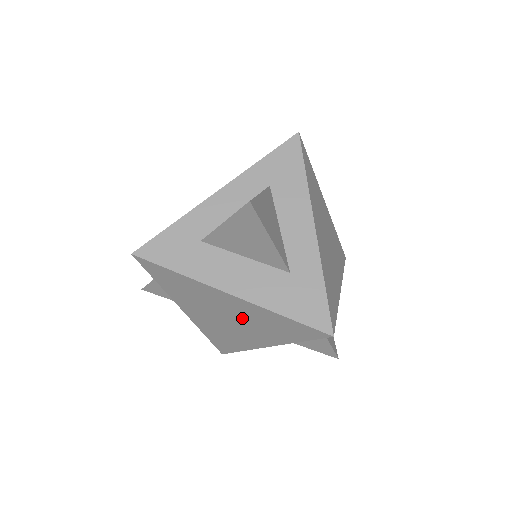
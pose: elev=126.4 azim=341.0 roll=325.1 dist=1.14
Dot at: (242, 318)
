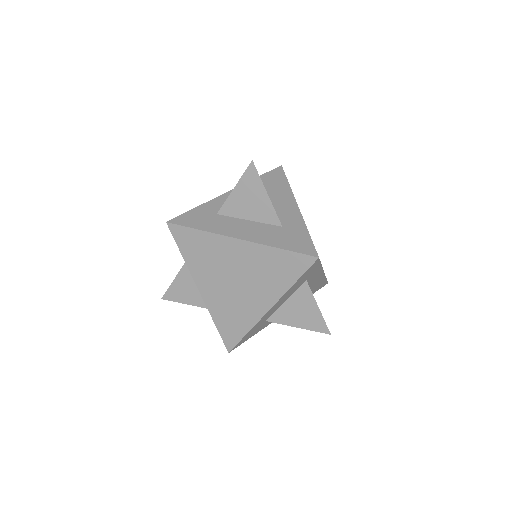
Dot at: (248, 272)
